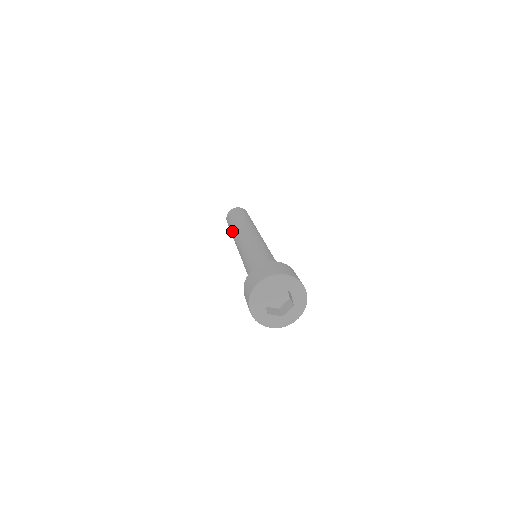
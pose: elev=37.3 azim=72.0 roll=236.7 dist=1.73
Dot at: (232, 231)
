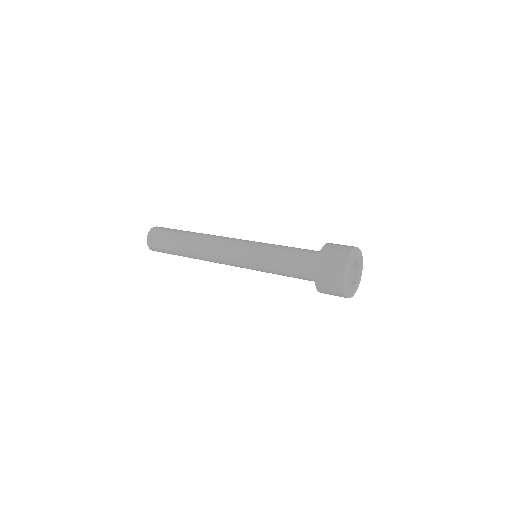
Dot at: (191, 237)
